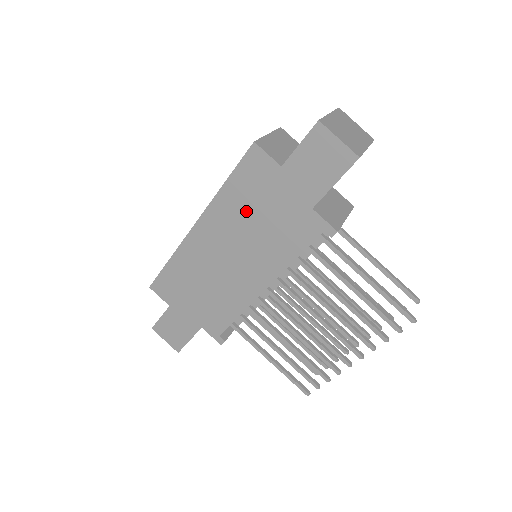
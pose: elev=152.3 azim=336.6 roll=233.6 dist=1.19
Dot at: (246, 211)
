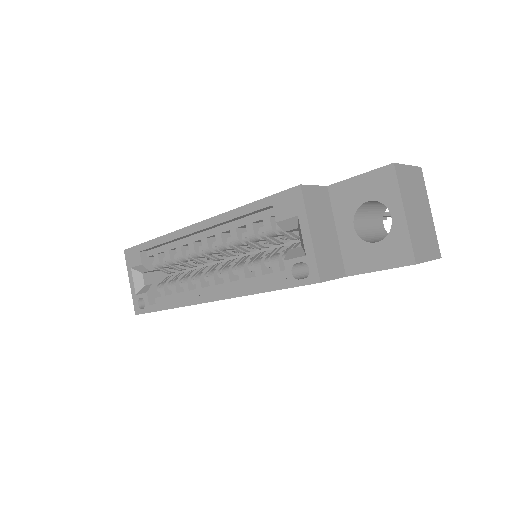
Dot at: occluded
